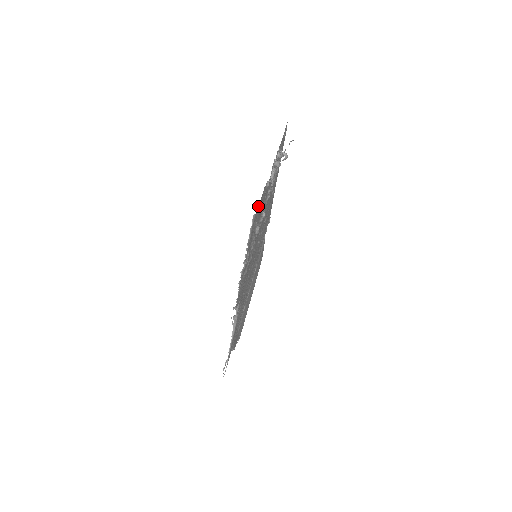
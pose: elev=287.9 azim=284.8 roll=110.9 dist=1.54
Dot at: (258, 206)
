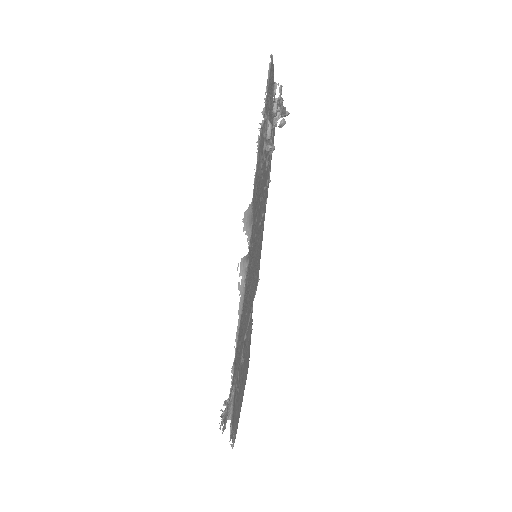
Dot at: (272, 69)
